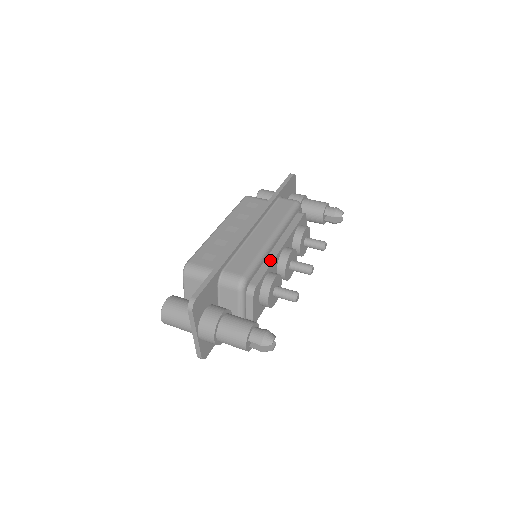
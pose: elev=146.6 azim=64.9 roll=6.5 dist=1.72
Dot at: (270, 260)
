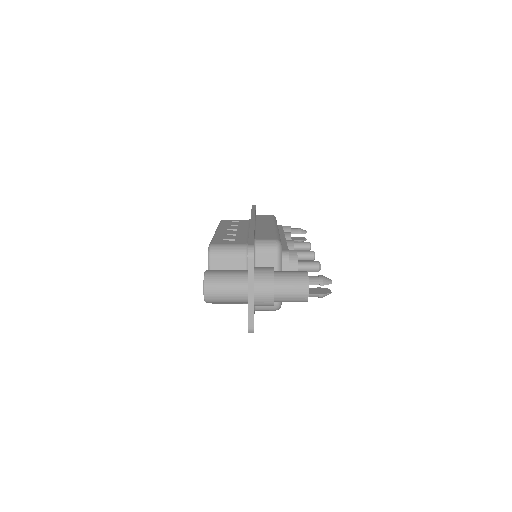
Dot at: (283, 241)
